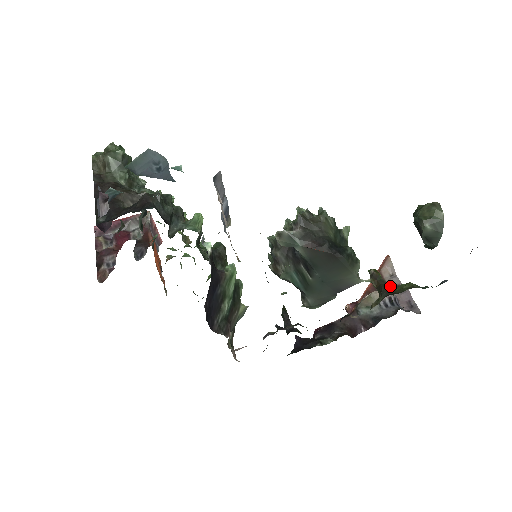
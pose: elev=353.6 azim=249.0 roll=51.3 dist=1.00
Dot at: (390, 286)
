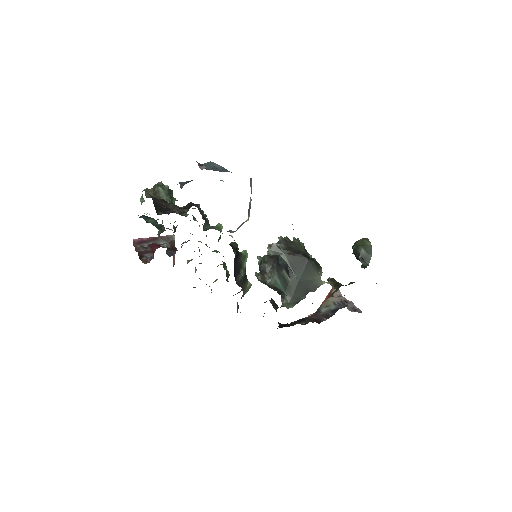
Dot at: occluded
